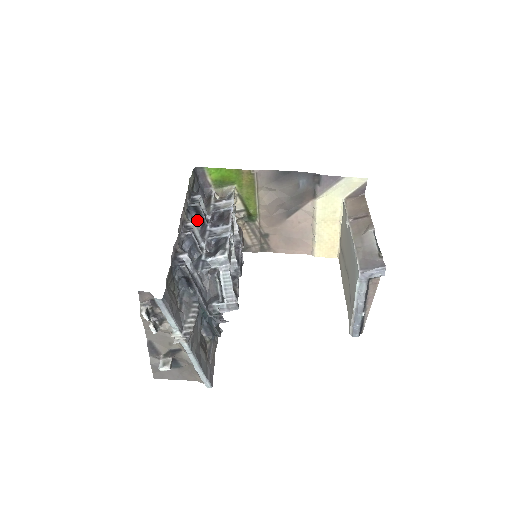
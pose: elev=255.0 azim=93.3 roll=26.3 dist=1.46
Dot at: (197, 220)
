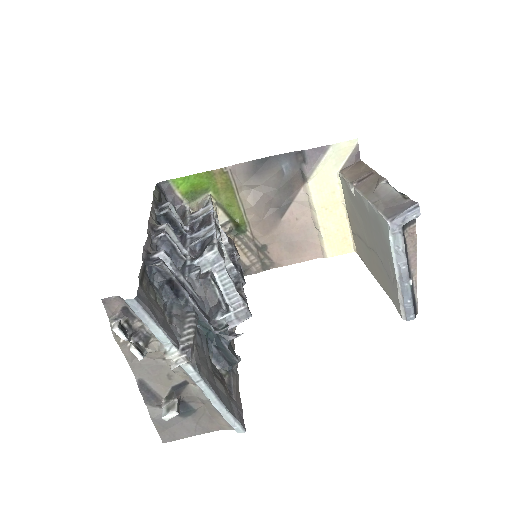
Dot at: occluded
